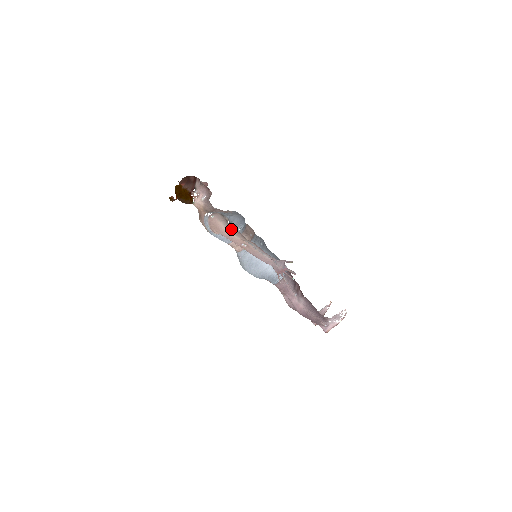
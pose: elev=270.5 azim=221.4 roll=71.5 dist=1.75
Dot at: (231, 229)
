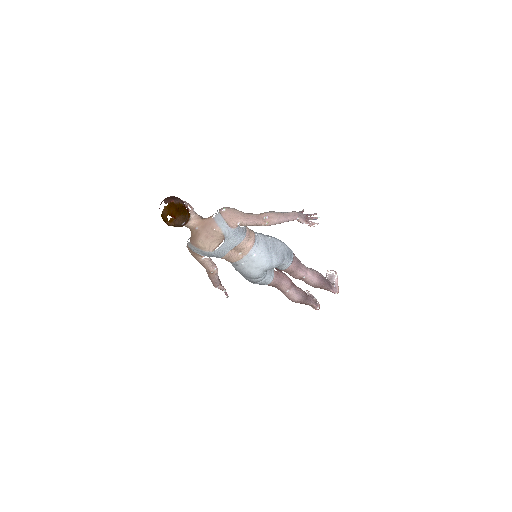
Dot at: (245, 213)
